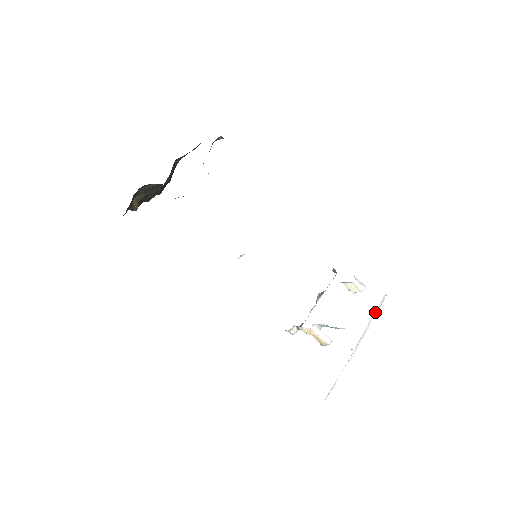
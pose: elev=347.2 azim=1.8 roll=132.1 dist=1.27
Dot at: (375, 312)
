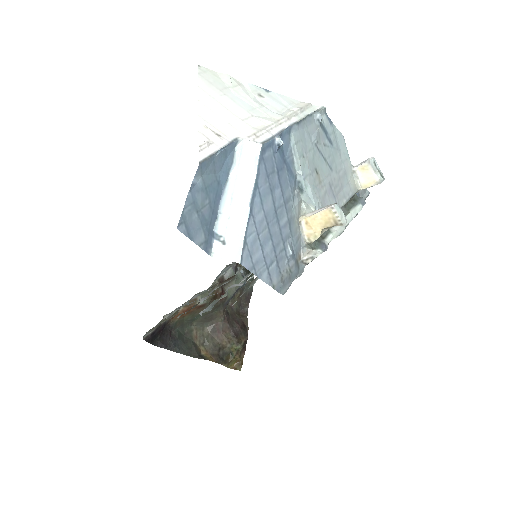
Dot at: (227, 88)
